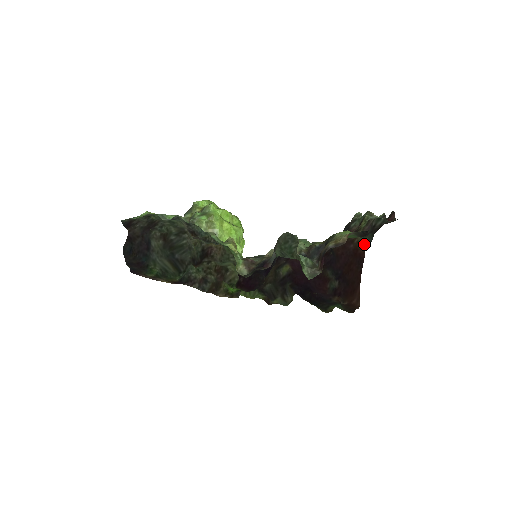
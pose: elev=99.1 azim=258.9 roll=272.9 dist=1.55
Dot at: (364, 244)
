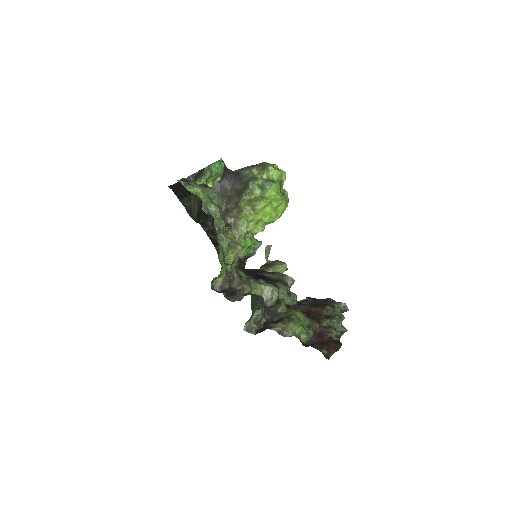
Dot at: occluded
